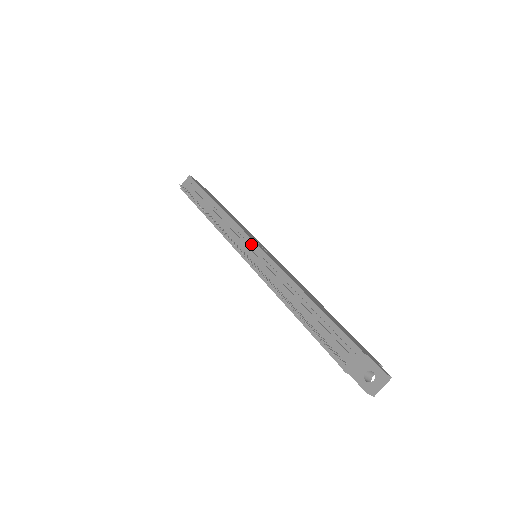
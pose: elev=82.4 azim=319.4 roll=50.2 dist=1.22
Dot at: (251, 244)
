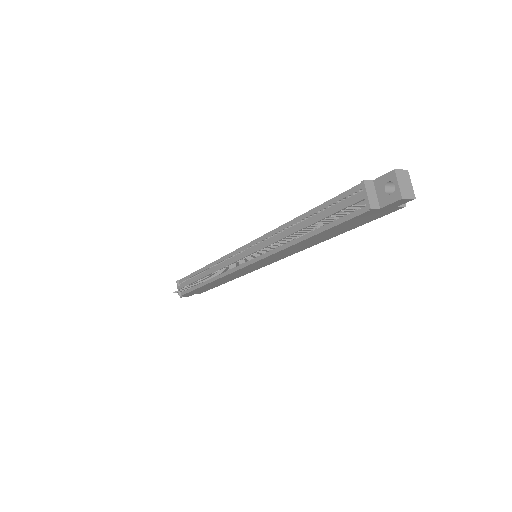
Dot at: (242, 252)
